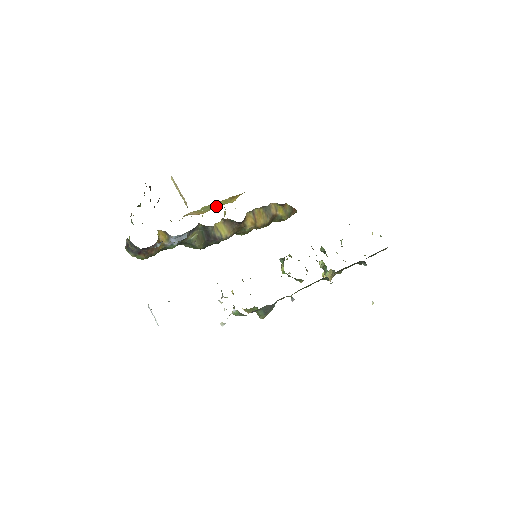
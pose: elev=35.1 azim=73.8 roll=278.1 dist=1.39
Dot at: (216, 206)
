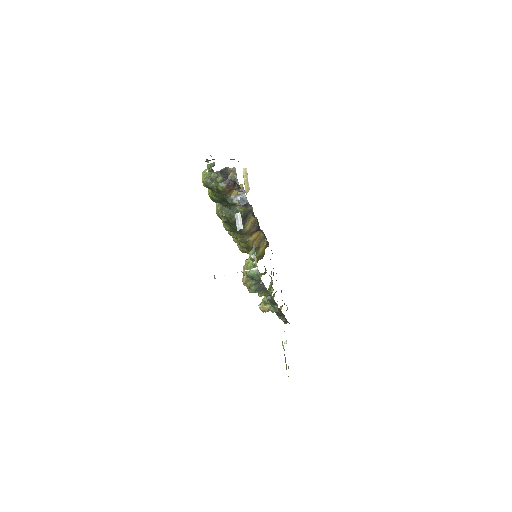
Dot at: occluded
